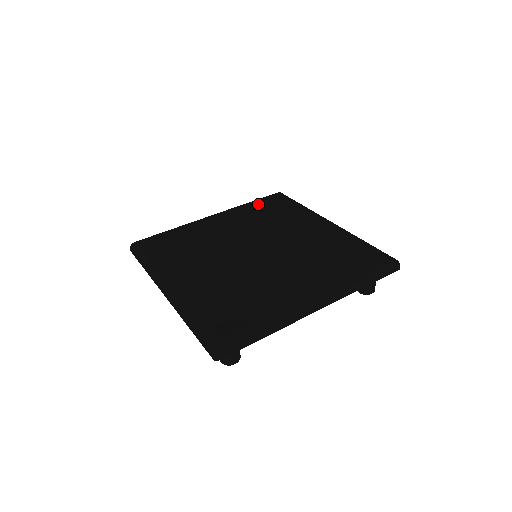
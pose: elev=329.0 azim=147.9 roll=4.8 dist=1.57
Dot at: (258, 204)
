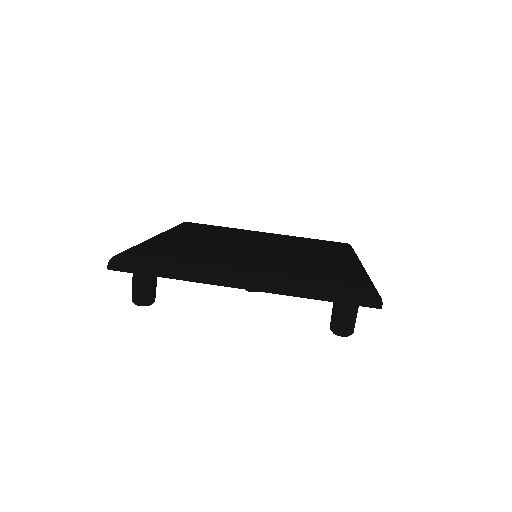
Dot at: (187, 227)
